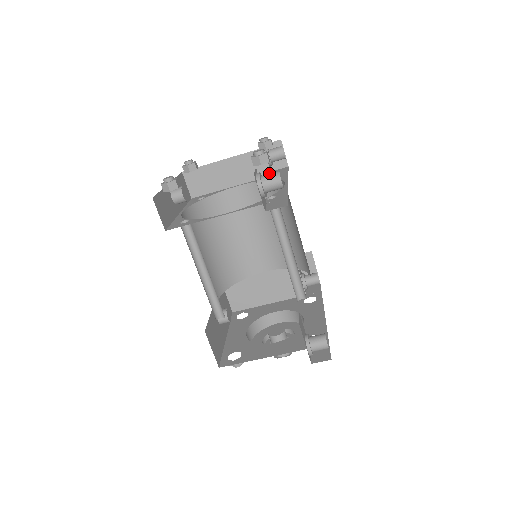
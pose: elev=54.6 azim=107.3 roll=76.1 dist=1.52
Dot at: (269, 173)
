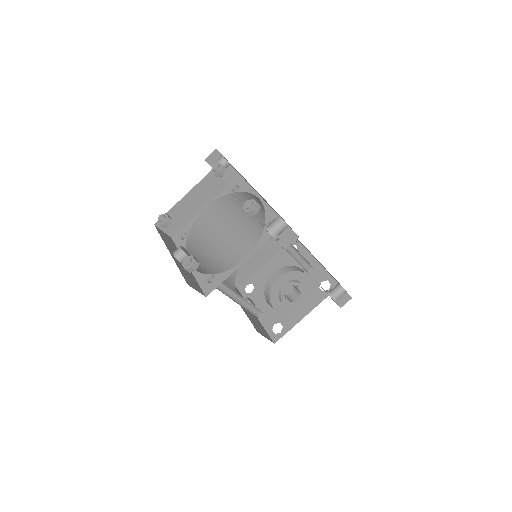
Dot at: (225, 184)
